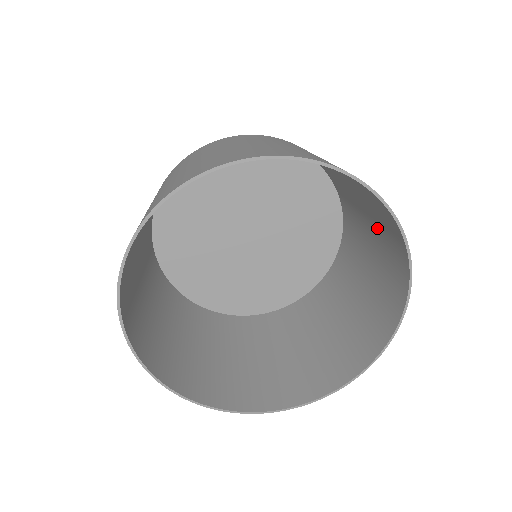
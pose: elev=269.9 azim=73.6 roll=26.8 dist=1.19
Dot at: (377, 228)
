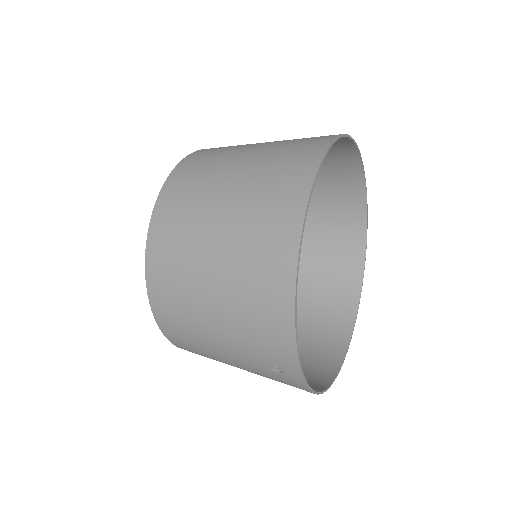
Dot at: (318, 181)
